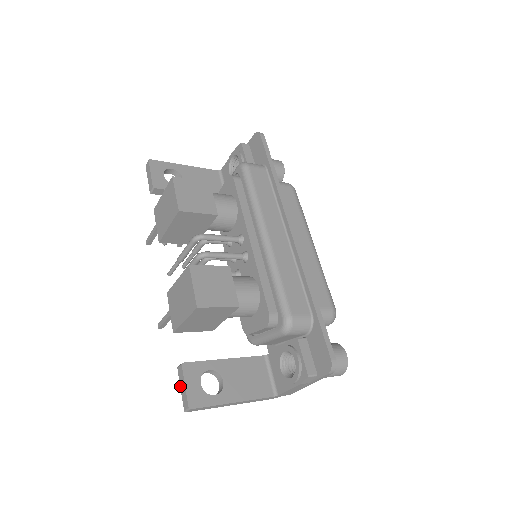
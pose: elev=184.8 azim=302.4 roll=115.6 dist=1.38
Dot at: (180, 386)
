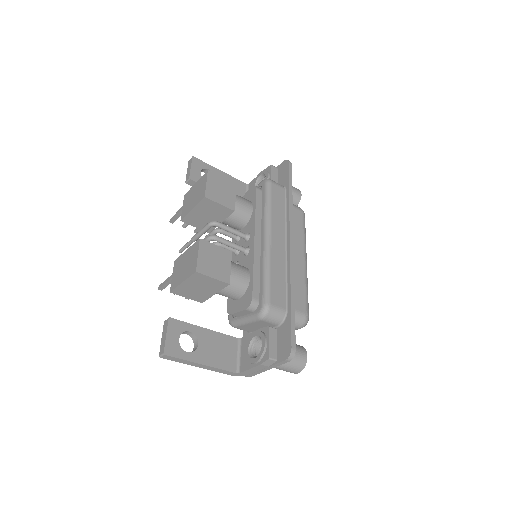
Dot at: (162, 336)
